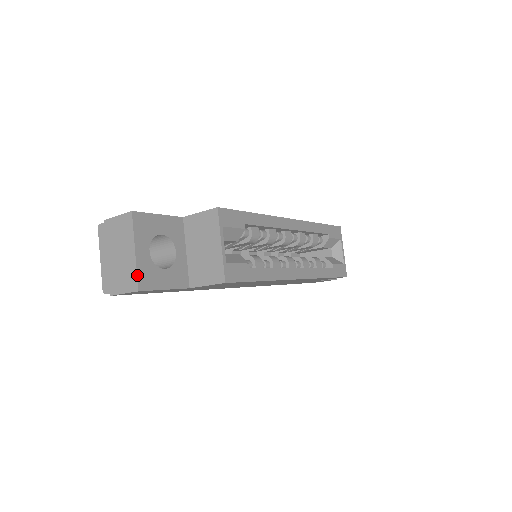
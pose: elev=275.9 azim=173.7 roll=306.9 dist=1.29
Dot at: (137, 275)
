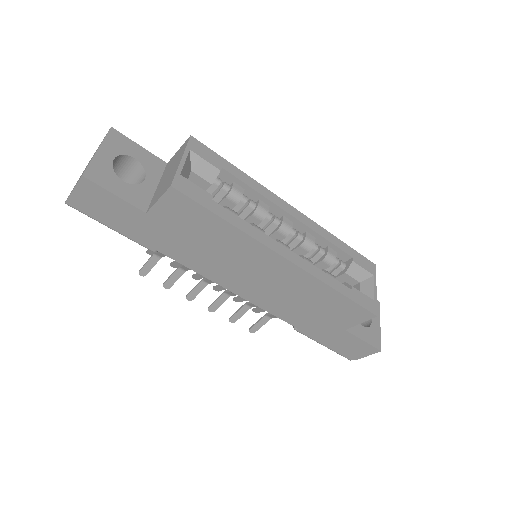
Dot at: (88, 165)
